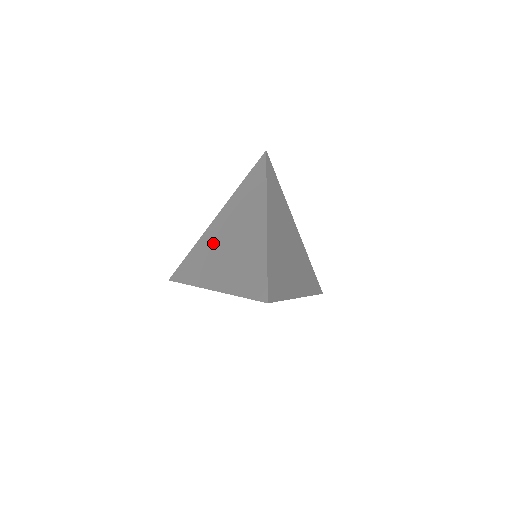
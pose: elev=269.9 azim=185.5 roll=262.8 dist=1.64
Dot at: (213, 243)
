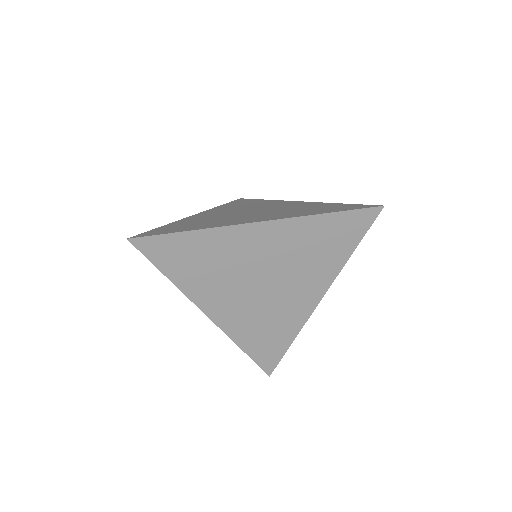
Dot at: (217, 216)
